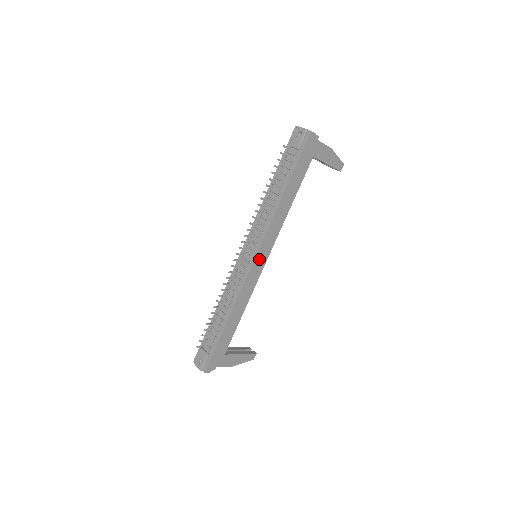
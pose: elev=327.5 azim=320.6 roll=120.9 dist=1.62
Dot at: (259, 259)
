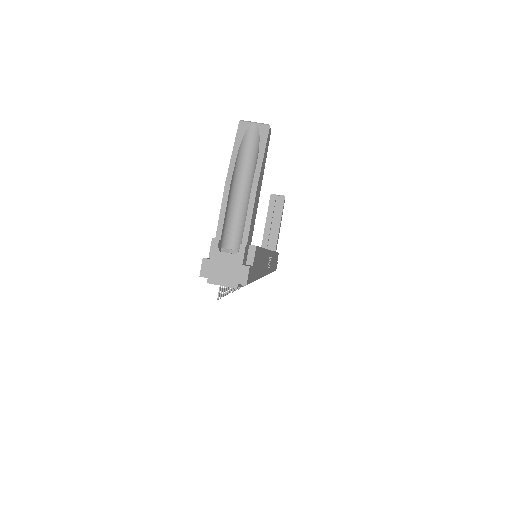
Dot at: (268, 266)
